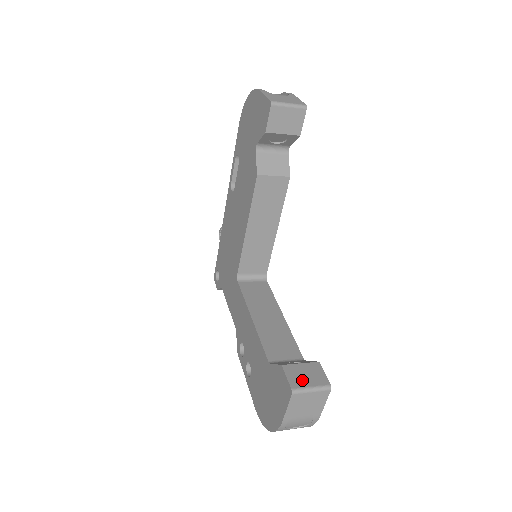
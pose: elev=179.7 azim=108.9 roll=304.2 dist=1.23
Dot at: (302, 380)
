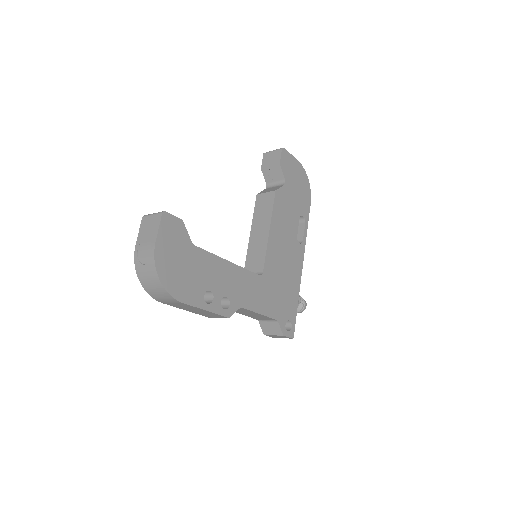
Dot at: occluded
